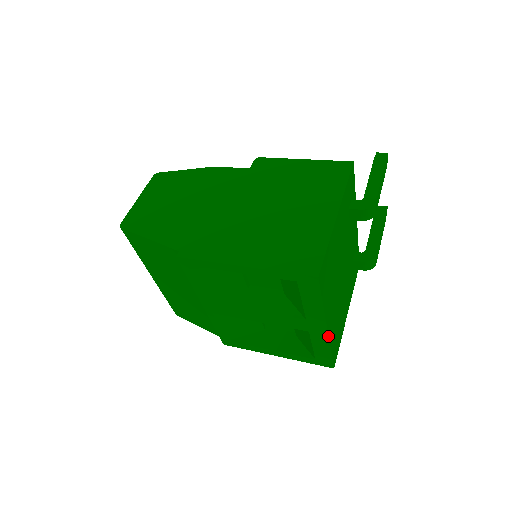
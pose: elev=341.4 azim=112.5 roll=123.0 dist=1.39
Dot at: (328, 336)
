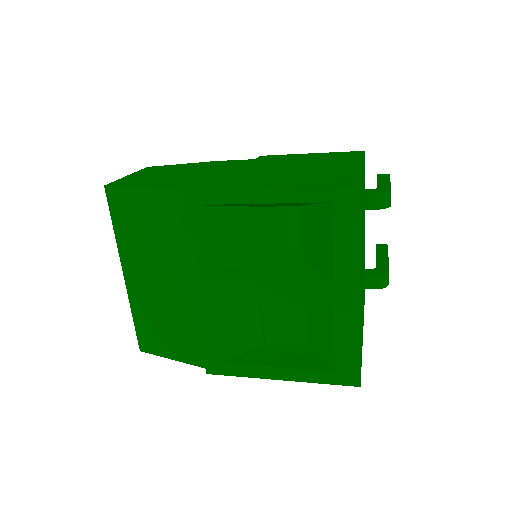
Dot at: (360, 311)
